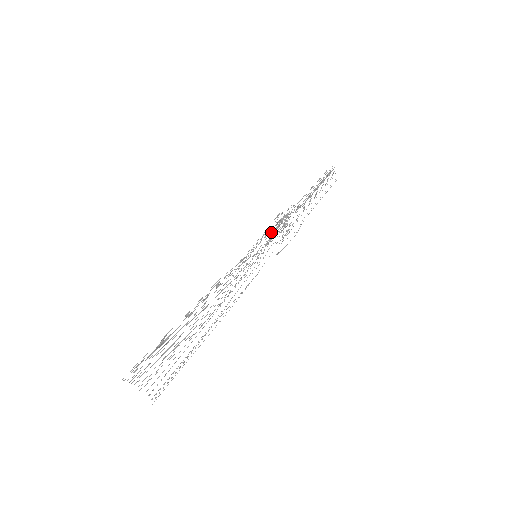
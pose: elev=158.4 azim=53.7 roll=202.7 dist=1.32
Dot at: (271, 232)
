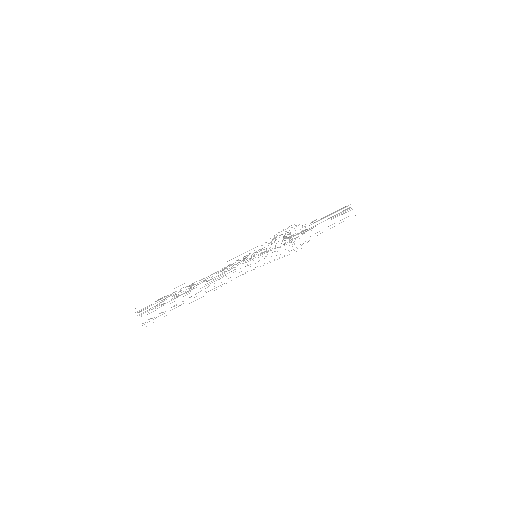
Dot at: (274, 242)
